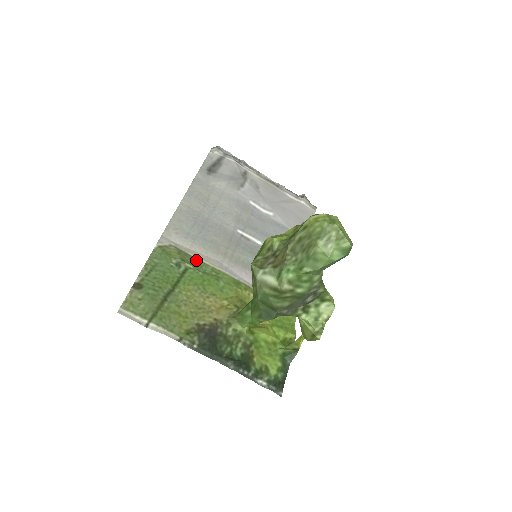
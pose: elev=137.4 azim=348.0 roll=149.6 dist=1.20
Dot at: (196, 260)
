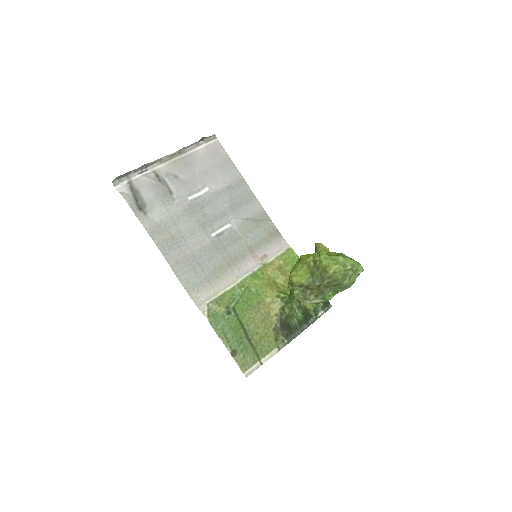
Dot at: (227, 294)
